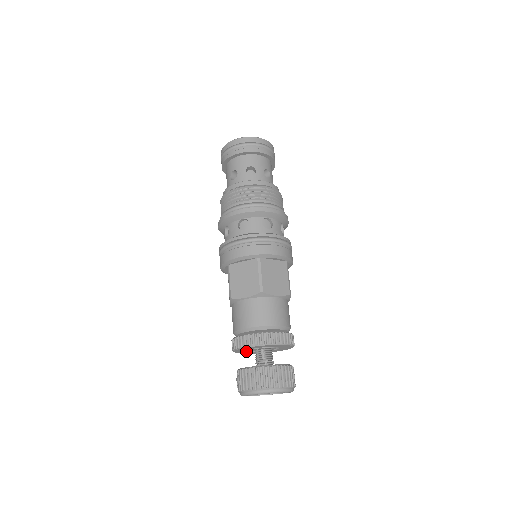
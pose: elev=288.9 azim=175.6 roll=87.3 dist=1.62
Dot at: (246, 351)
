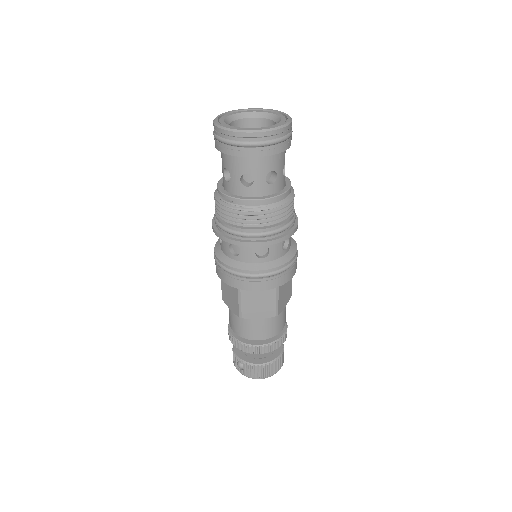
Dot at: occluded
